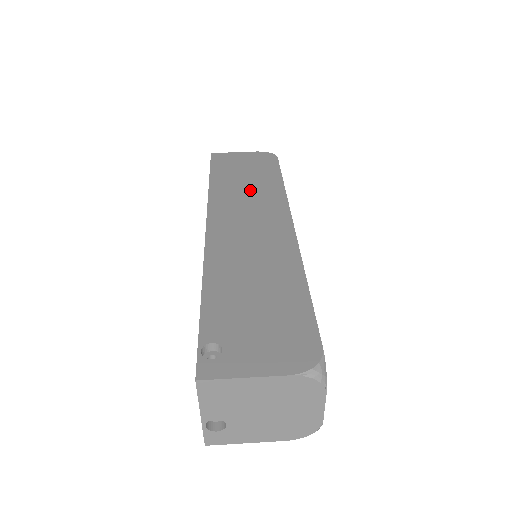
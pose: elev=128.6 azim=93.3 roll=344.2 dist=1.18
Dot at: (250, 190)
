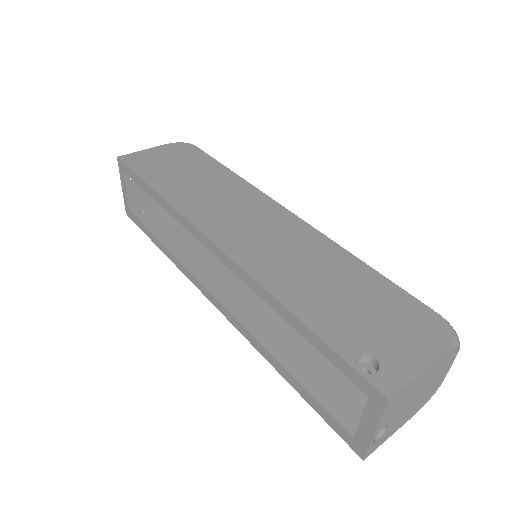
Dot at: (210, 188)
